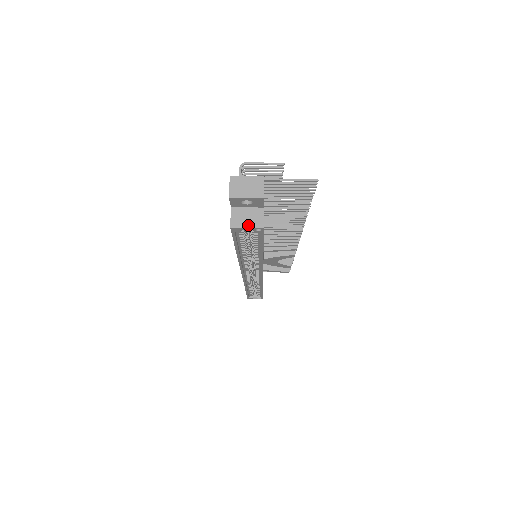
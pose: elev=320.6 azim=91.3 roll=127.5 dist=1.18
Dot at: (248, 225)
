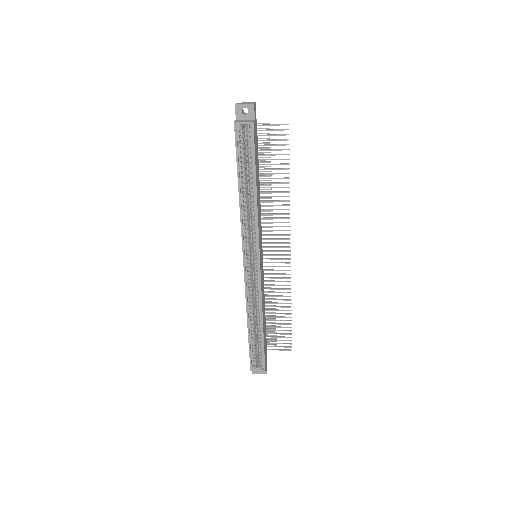
Dot at: (244, 122)
